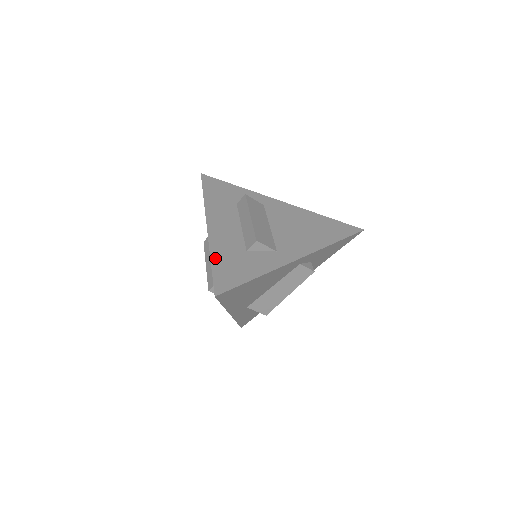
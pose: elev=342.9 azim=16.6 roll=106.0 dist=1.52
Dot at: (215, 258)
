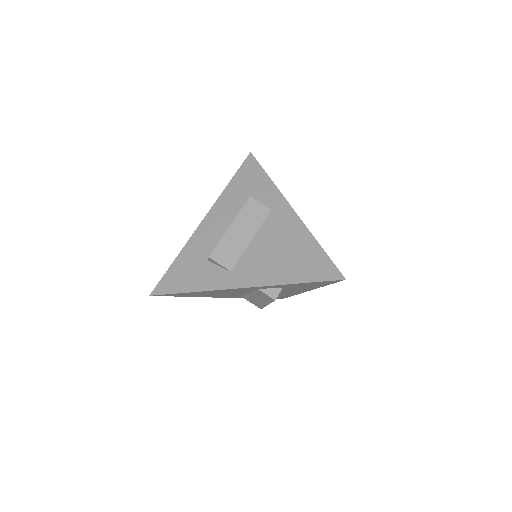
Dot at: (179, 259)
